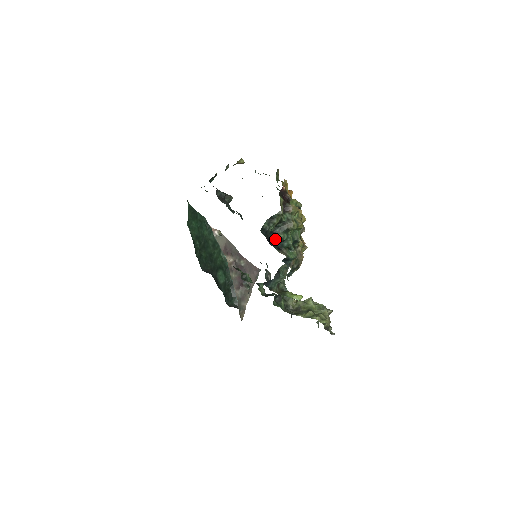
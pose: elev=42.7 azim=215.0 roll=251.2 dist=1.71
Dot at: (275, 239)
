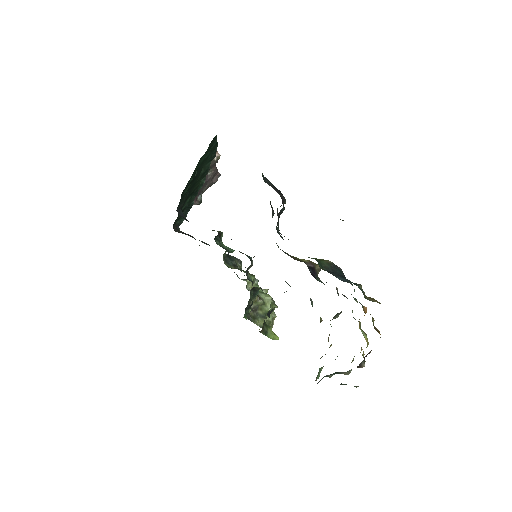
Dot at: occluded
